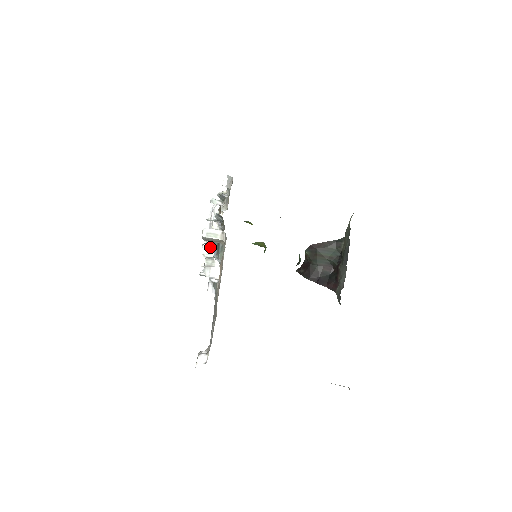
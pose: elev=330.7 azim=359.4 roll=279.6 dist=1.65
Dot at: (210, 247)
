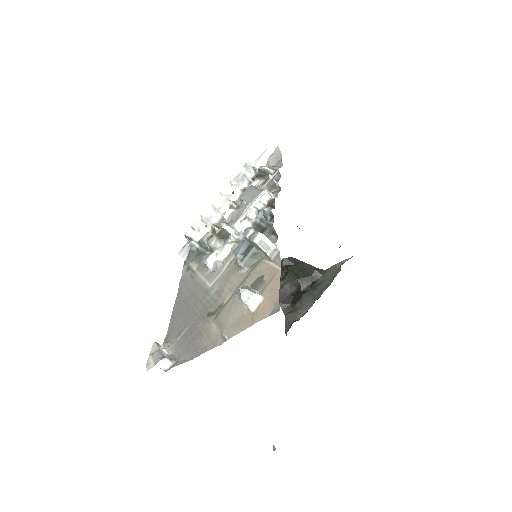
Dot at: (231, 232)
